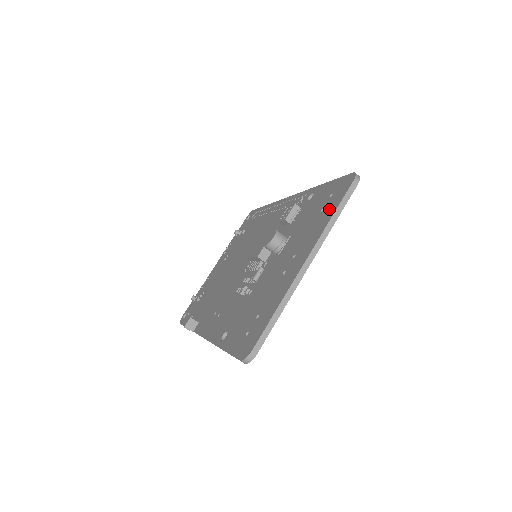
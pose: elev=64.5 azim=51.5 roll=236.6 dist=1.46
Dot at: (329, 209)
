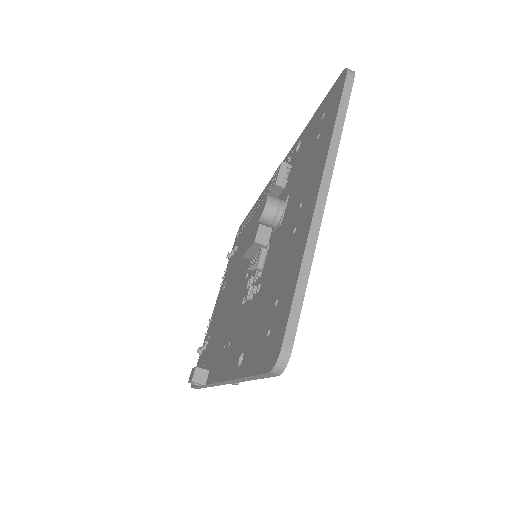
Dot at: (327, 125)
